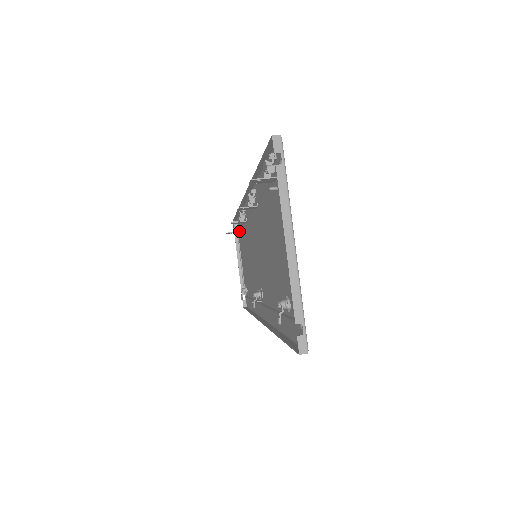
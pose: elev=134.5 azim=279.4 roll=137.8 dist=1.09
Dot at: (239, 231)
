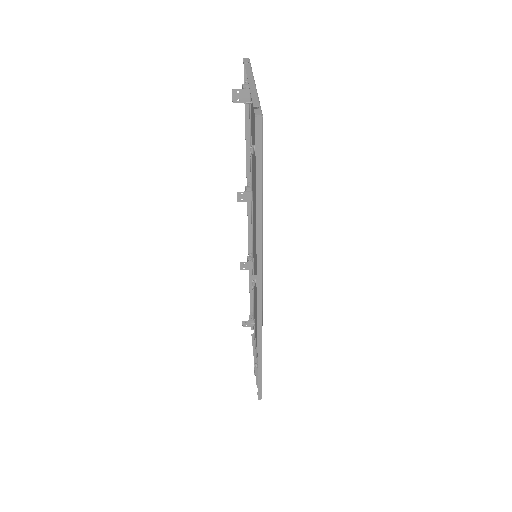
Dot at: (254, 322)
